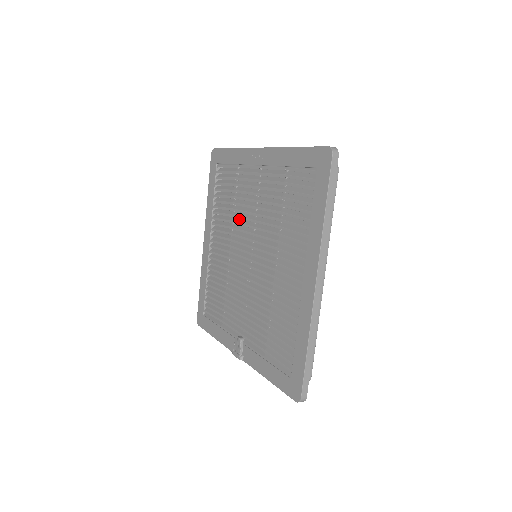
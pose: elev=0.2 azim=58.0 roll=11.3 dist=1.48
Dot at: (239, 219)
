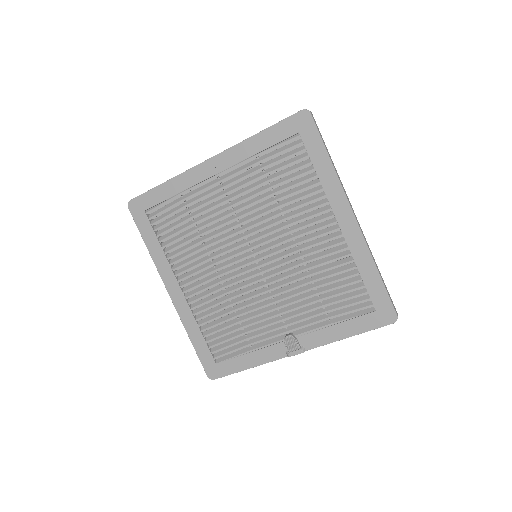
Dot at: (214, 239)
